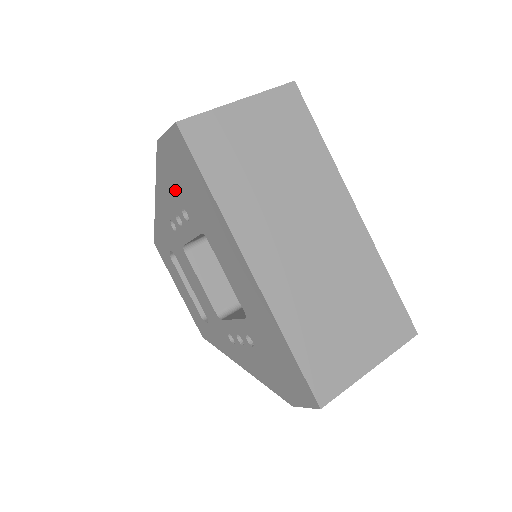
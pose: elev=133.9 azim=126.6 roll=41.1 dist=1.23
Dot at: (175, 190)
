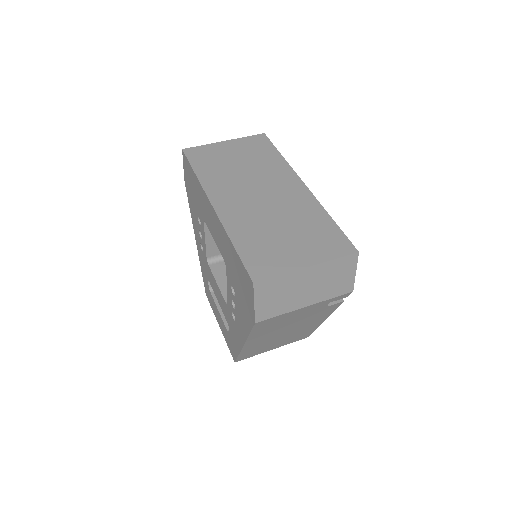
Dot at: (194, 207)
